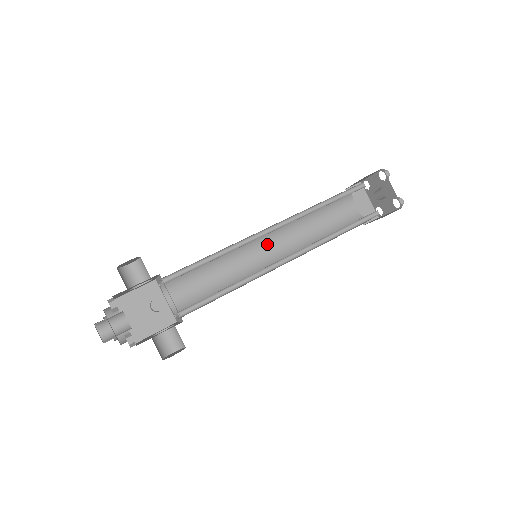
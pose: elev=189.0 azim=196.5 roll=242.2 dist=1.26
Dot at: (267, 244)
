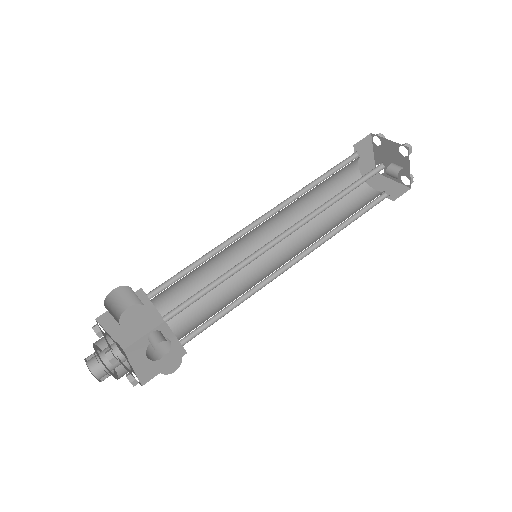
Dot at: (263, 227)
